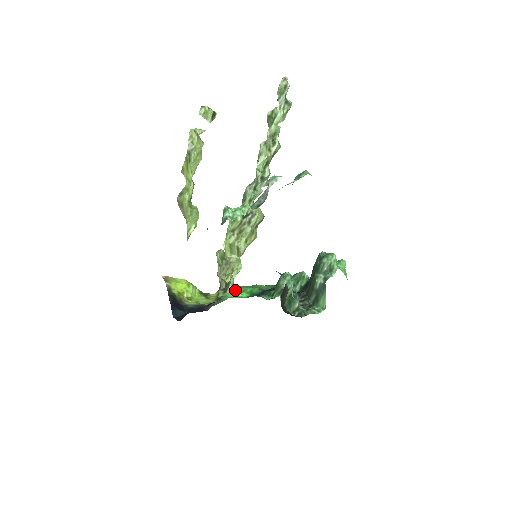
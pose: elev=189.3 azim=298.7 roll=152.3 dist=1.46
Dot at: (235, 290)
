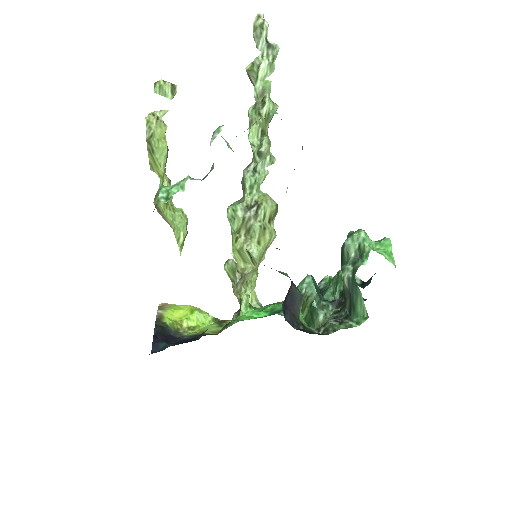
Dot at: (251, 310)
